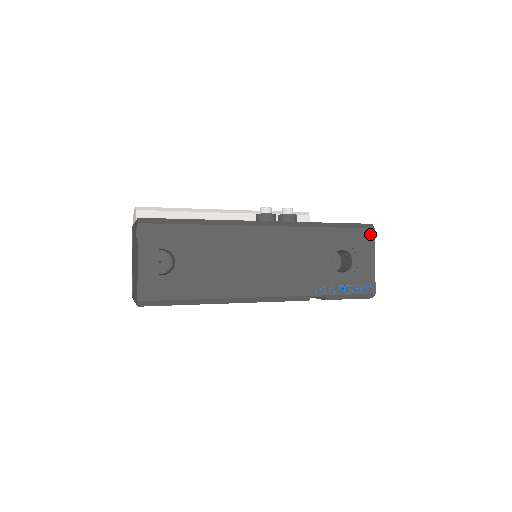
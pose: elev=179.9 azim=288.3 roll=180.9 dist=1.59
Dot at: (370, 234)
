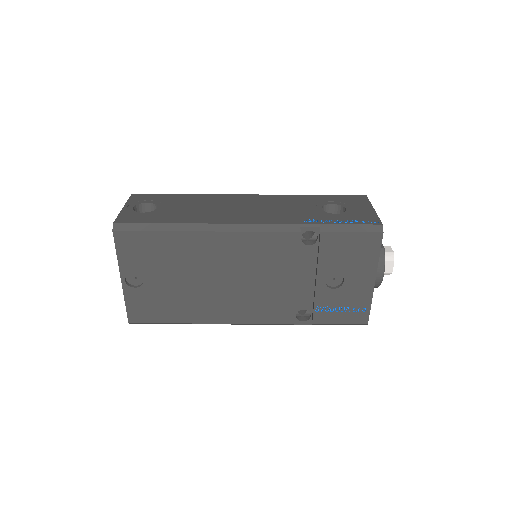
Dot at: (362, 198)
